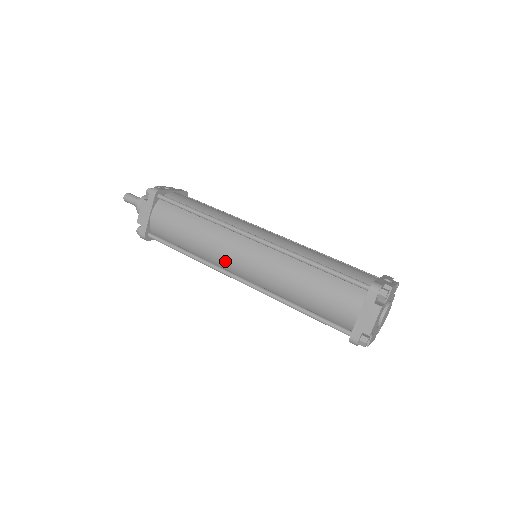
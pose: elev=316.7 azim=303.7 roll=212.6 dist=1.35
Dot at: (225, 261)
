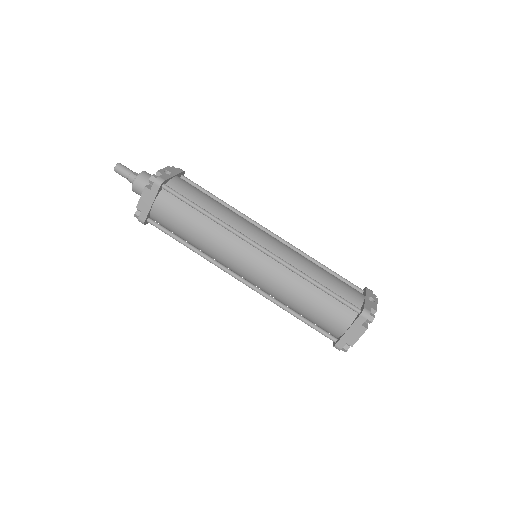
Dot at: (230, 263)
